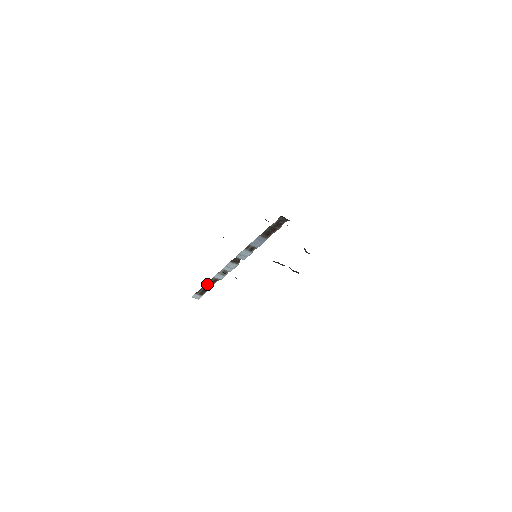
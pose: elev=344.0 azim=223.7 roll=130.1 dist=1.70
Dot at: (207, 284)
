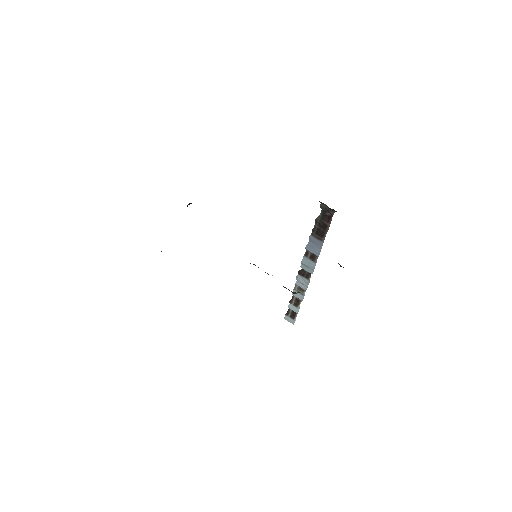
Dot at: (291, 304)
